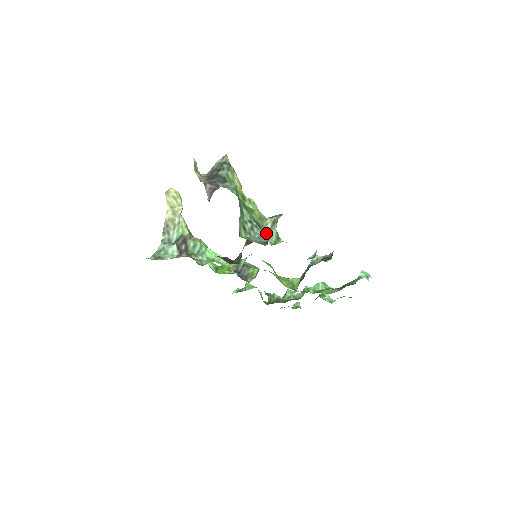
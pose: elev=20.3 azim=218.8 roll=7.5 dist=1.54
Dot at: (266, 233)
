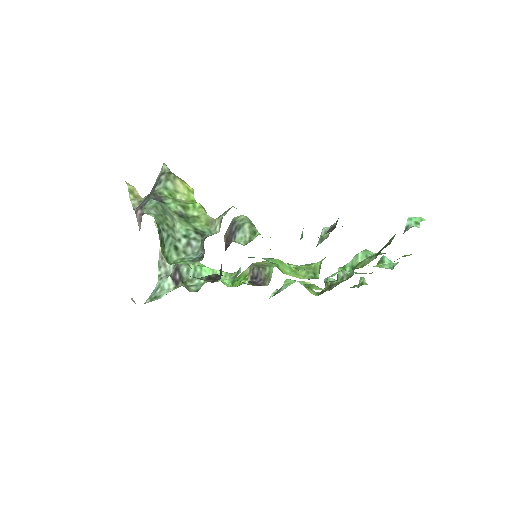
Dot at: (202, 244)
